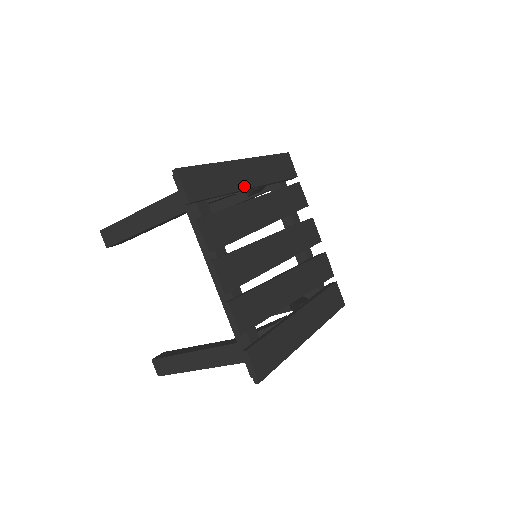
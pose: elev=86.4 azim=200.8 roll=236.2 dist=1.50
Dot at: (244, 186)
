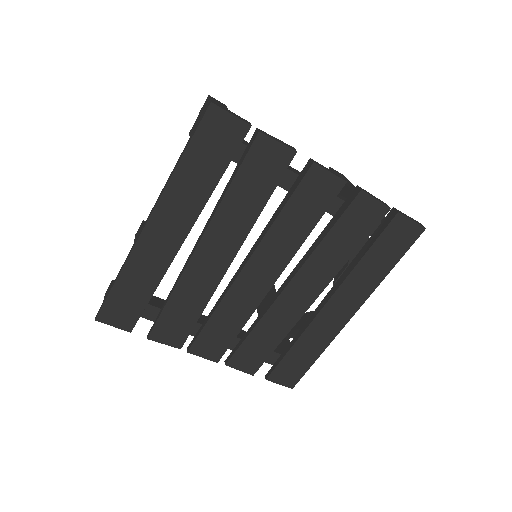
Dot at: (172, 253)
